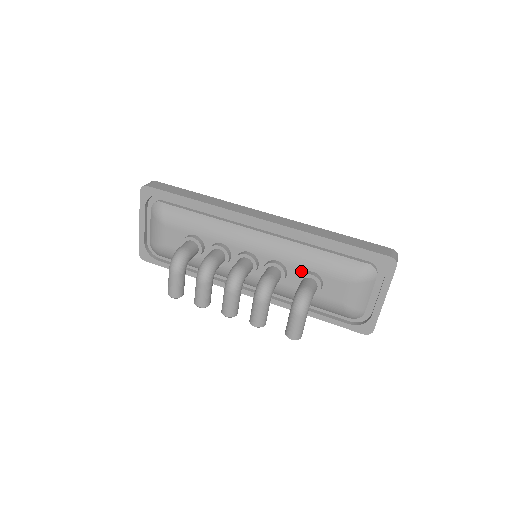
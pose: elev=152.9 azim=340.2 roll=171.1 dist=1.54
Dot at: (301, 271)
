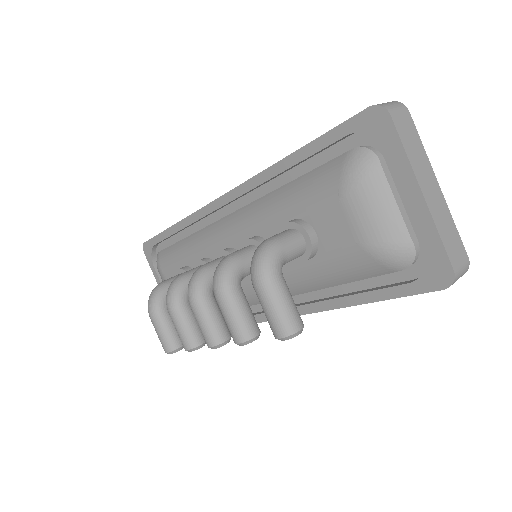
Dot at: occluded
